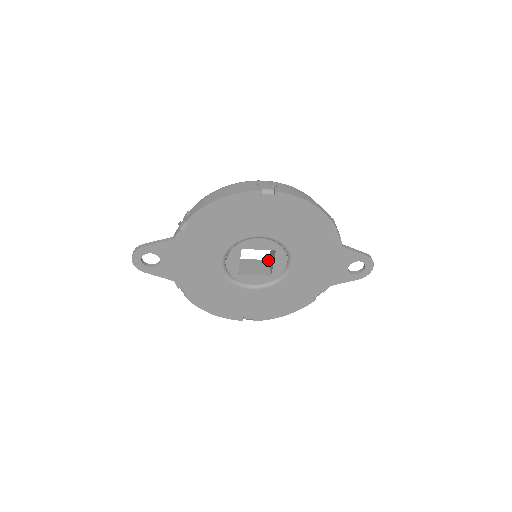
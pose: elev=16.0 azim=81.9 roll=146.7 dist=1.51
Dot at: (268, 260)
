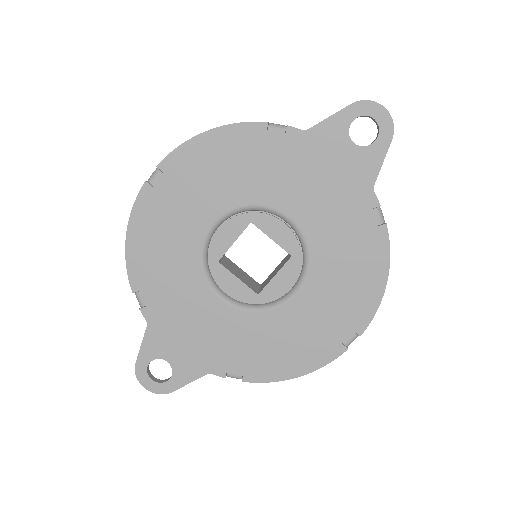
Dot at: occluded
